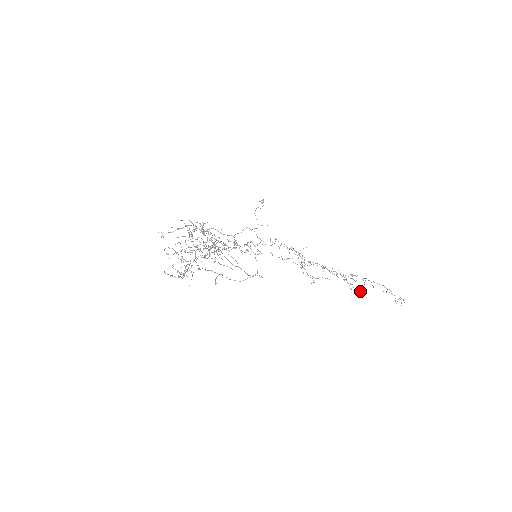
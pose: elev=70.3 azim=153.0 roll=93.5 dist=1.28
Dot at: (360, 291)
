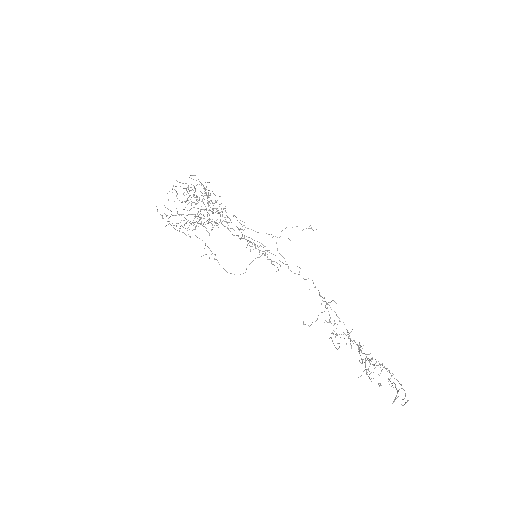
Dot at: occluded
